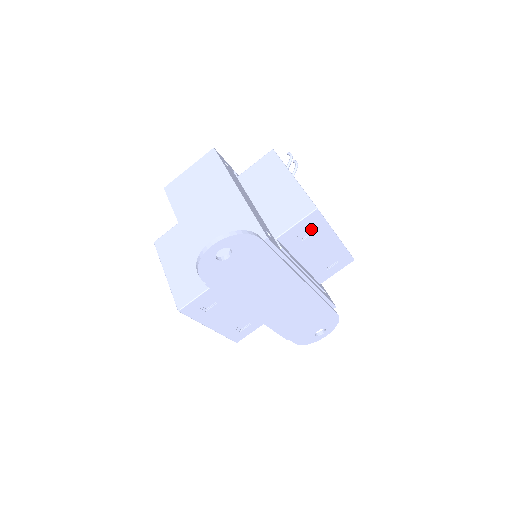
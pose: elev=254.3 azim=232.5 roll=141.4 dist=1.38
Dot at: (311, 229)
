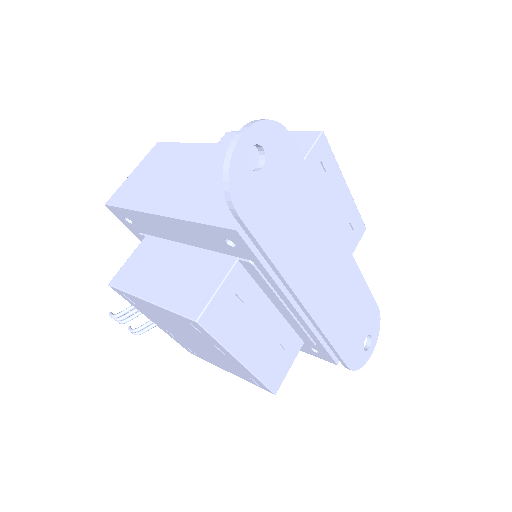
Dot at: (321, 168)
